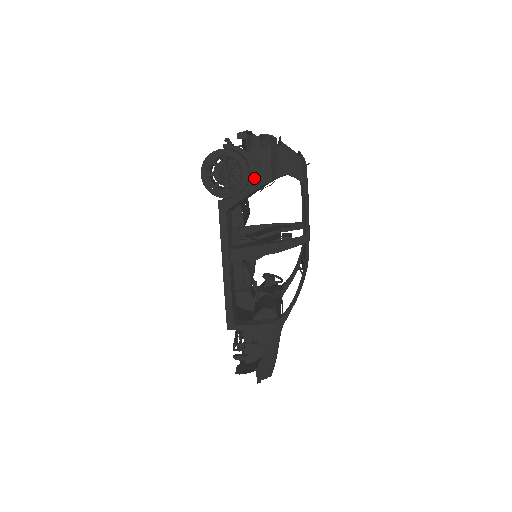
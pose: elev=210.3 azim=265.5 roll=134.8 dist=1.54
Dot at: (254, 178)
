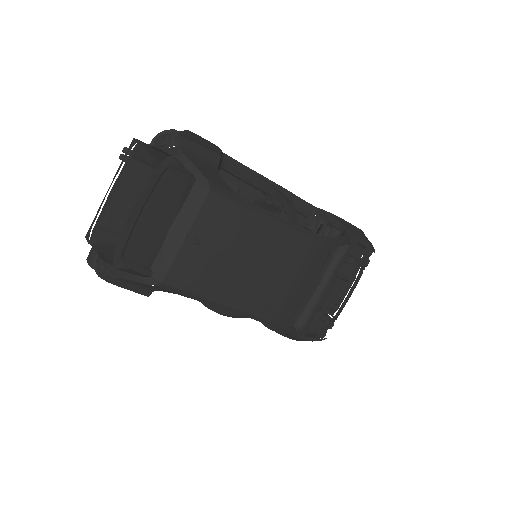
Dot at: occluded
